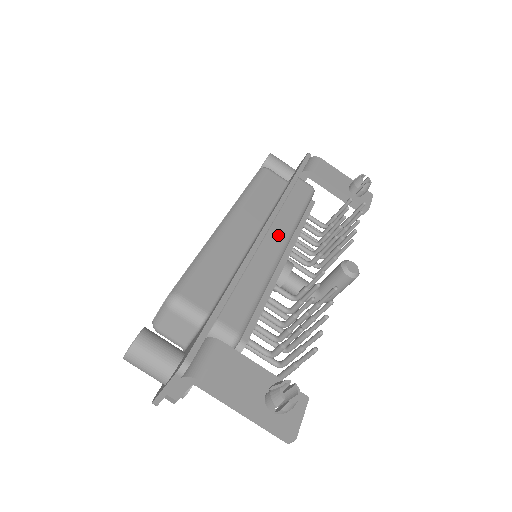
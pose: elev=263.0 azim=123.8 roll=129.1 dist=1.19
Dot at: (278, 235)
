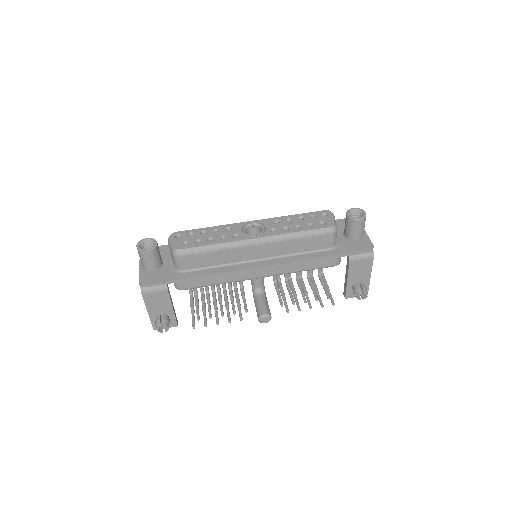
Dot at: (267, 272)
